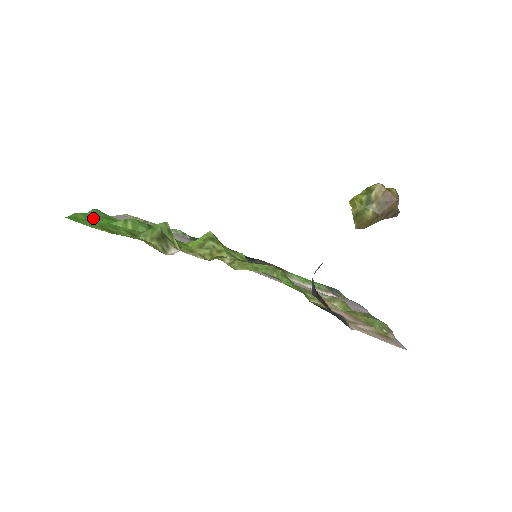
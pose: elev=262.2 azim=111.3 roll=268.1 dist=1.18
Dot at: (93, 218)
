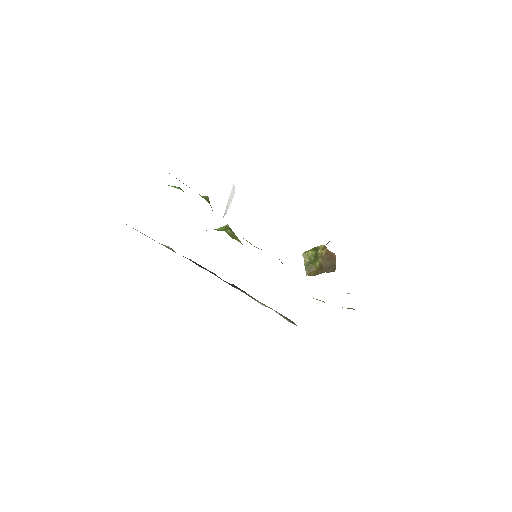
Dot at: occluded
